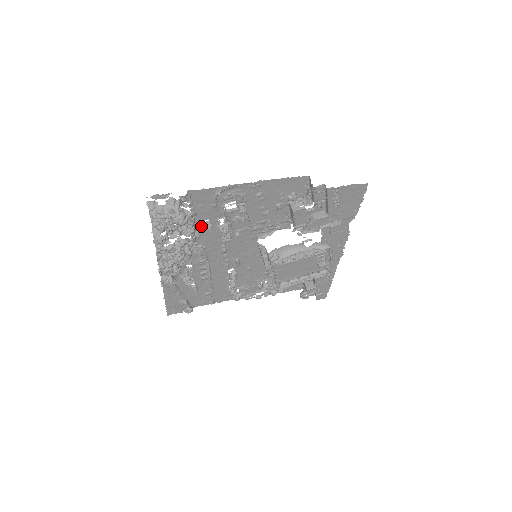
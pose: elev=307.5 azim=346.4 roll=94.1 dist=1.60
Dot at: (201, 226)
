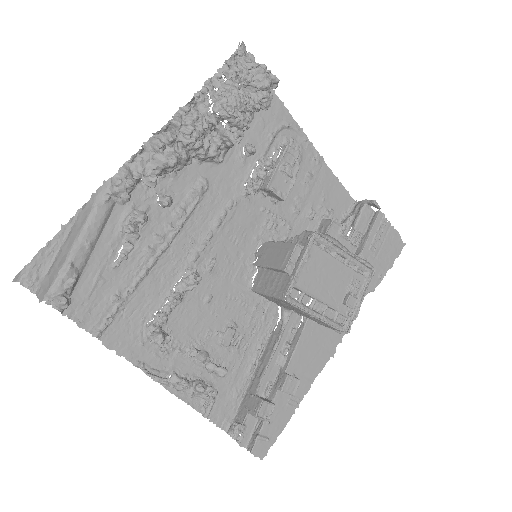
Dot at: (235, 150)
